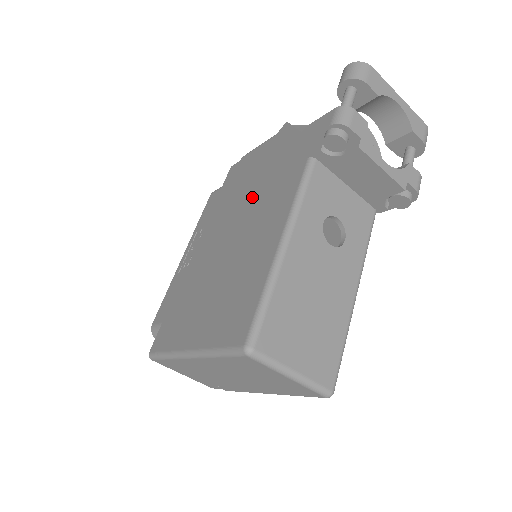
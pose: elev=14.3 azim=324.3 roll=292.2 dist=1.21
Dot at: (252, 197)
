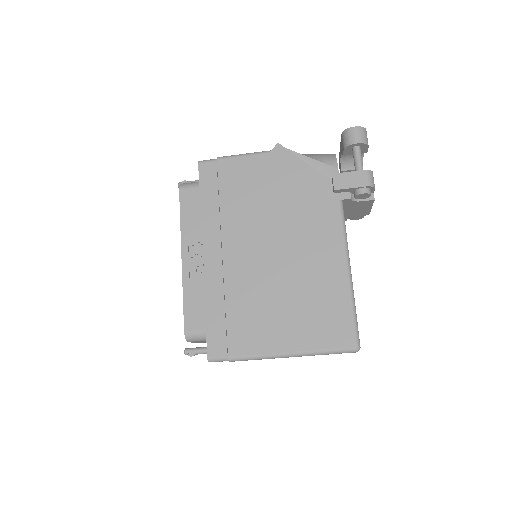
Dot at: (277, 218)
